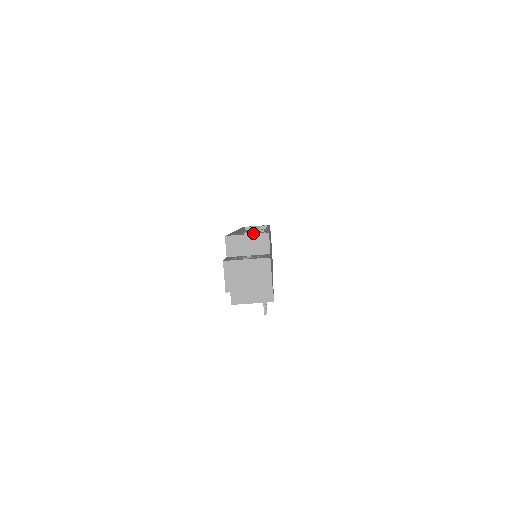
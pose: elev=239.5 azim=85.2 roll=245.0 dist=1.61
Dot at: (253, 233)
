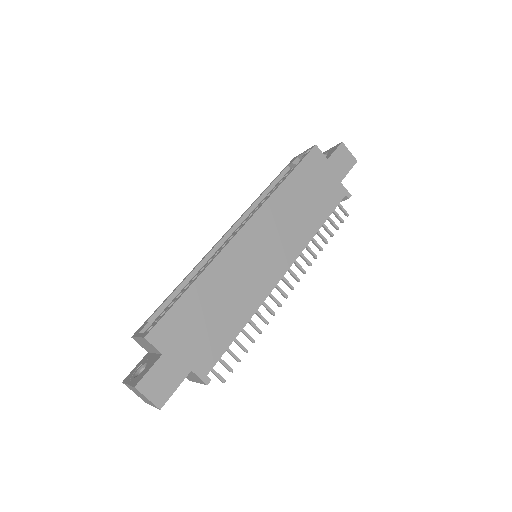
Dot at: occluded
